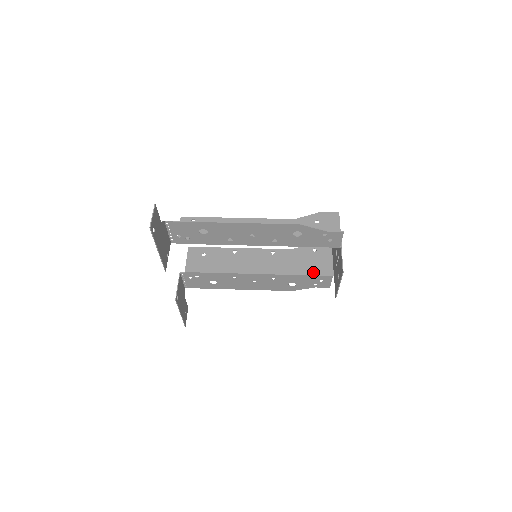
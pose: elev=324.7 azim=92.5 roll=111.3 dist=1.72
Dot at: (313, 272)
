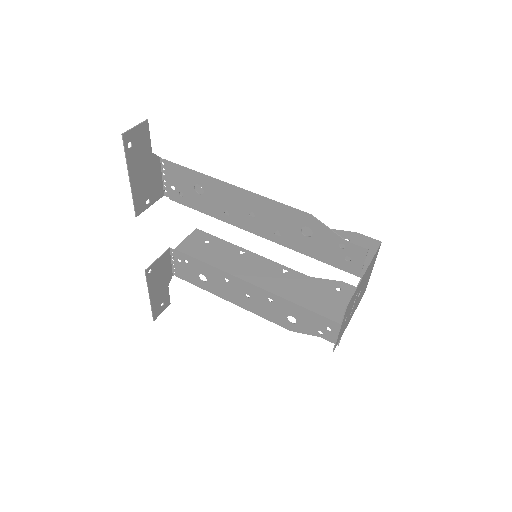
Dot at: (321, 311)
